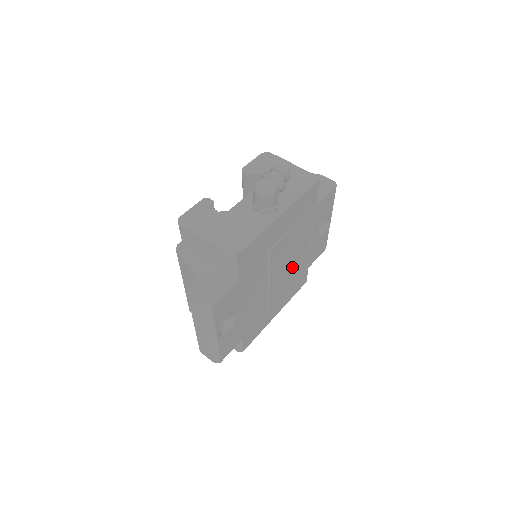
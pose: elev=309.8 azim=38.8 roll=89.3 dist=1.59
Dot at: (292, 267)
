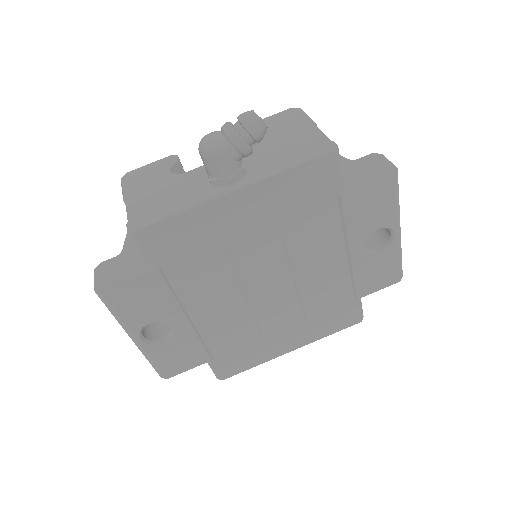
Dot at: (308, 287)
